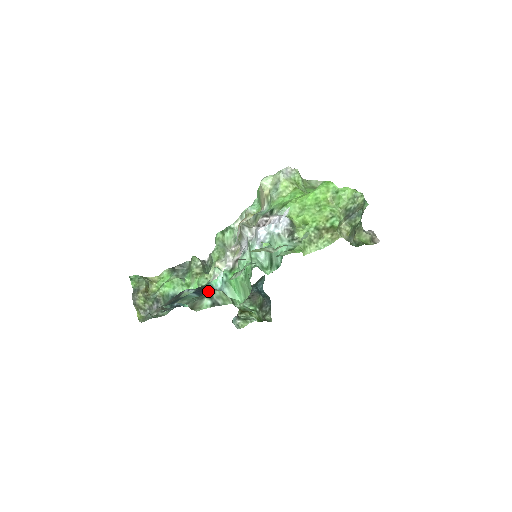
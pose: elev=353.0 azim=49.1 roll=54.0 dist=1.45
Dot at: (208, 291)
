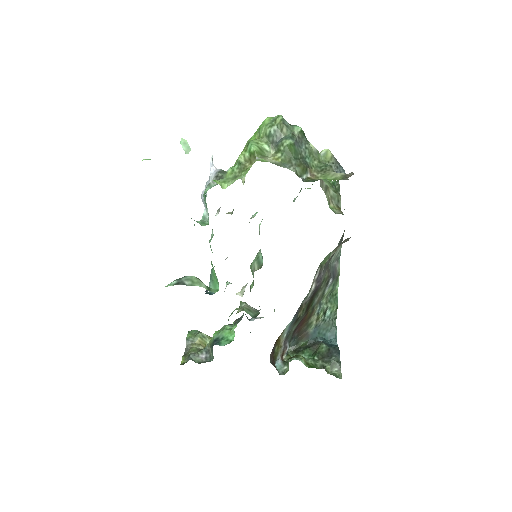
Dot at: occluded
